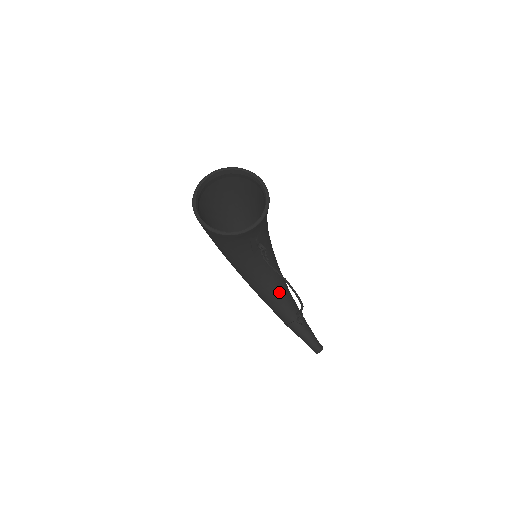
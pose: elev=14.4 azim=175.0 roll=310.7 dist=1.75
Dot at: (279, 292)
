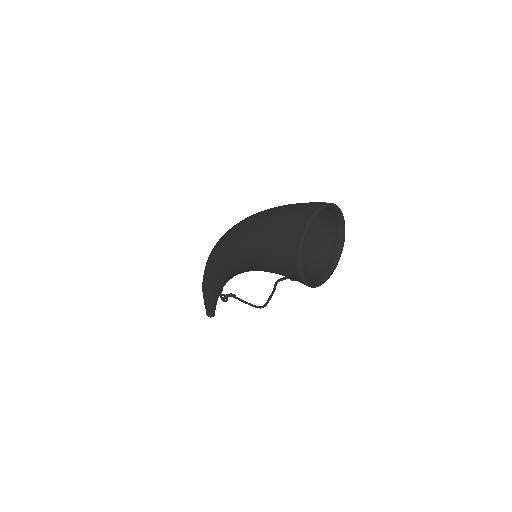
Dot at: occluded
